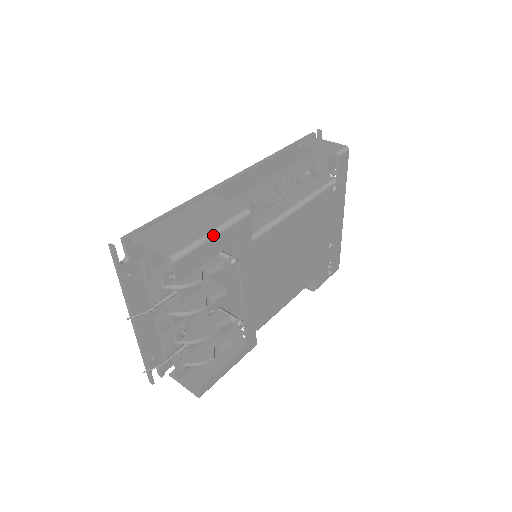
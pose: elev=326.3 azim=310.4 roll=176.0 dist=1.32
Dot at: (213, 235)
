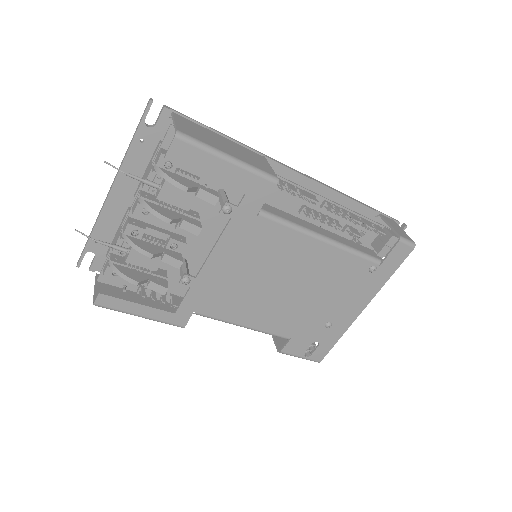
Dot at: (228, 159)
